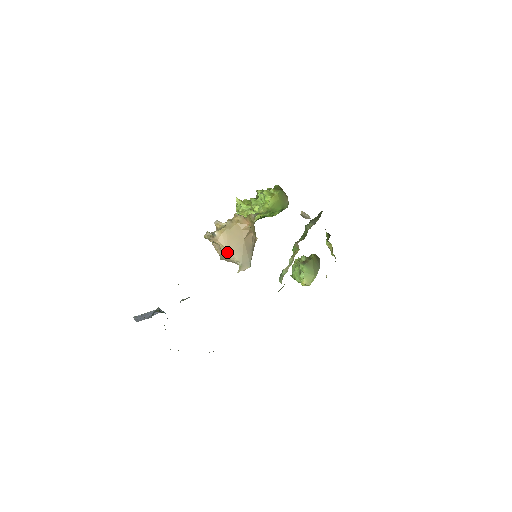
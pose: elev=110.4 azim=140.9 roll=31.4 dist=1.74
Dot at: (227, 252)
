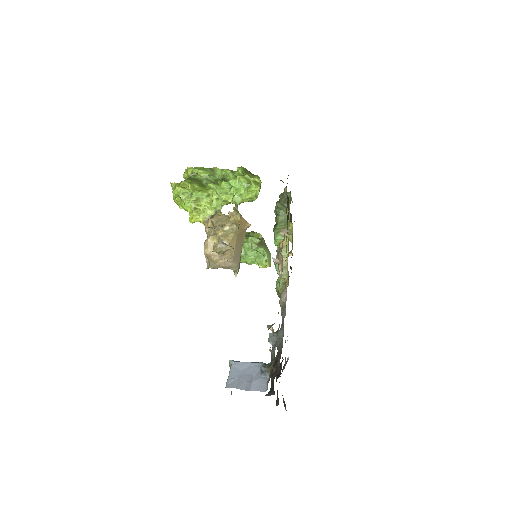
Dot at: (232, 260)
